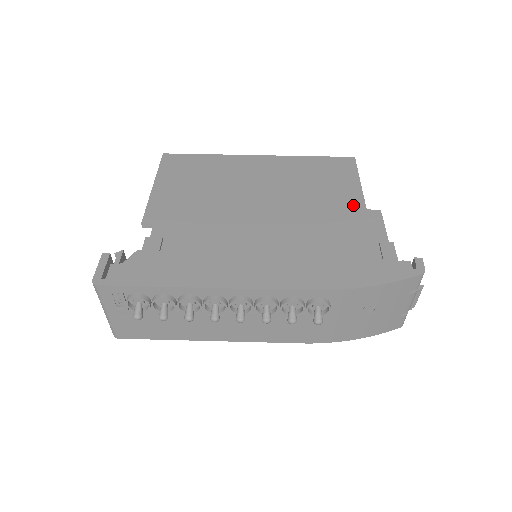
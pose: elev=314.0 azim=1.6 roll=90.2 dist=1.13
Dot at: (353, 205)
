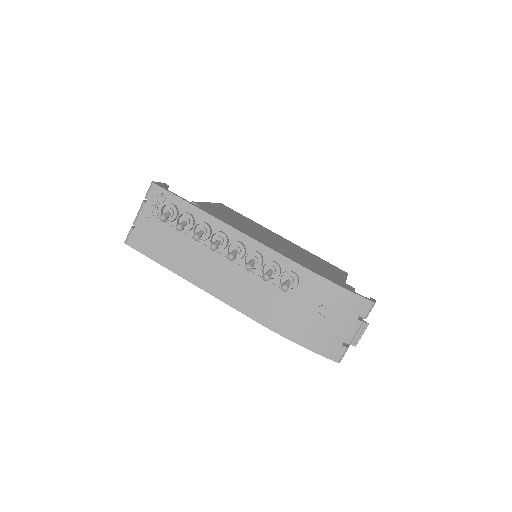
Dot at: (337, 277)
